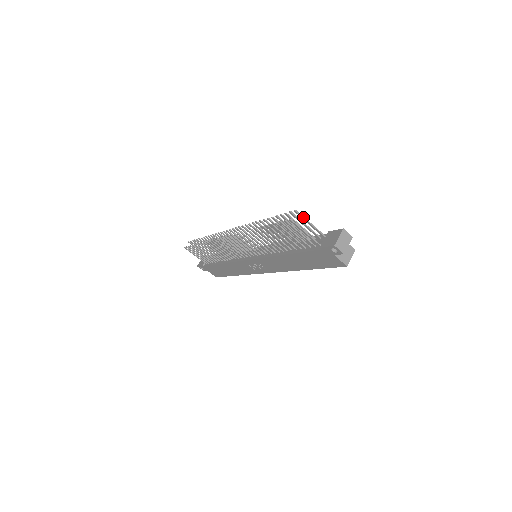
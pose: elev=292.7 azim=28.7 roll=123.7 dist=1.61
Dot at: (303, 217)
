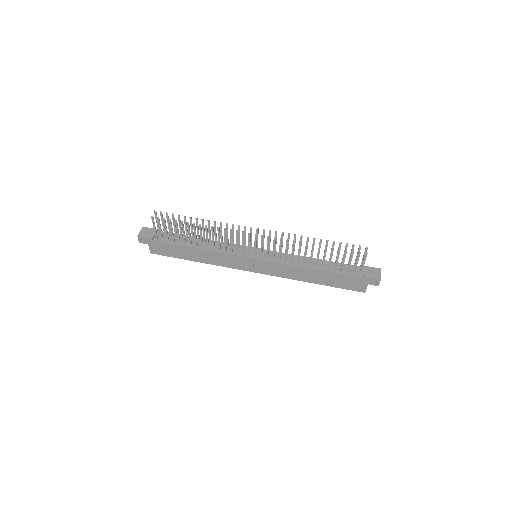
Dot at: occluded
